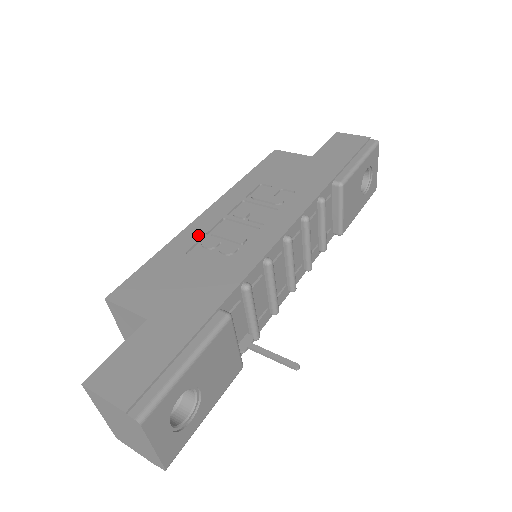
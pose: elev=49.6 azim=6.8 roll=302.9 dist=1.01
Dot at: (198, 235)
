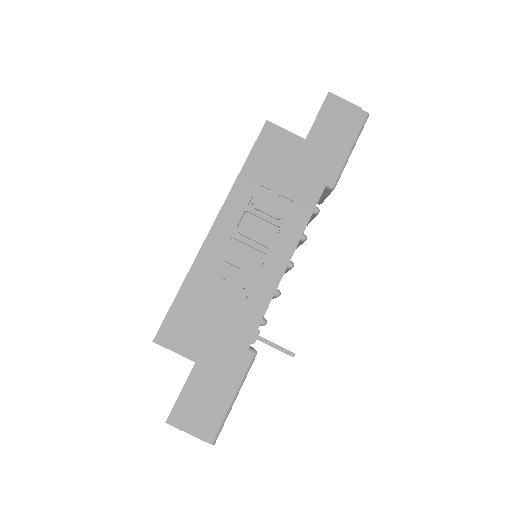
Dot at: (213, 263)
